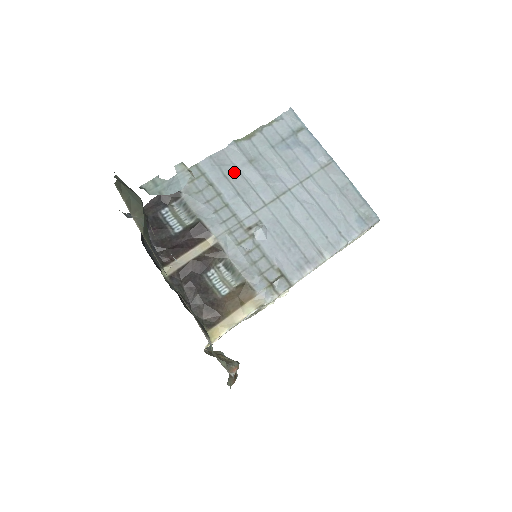
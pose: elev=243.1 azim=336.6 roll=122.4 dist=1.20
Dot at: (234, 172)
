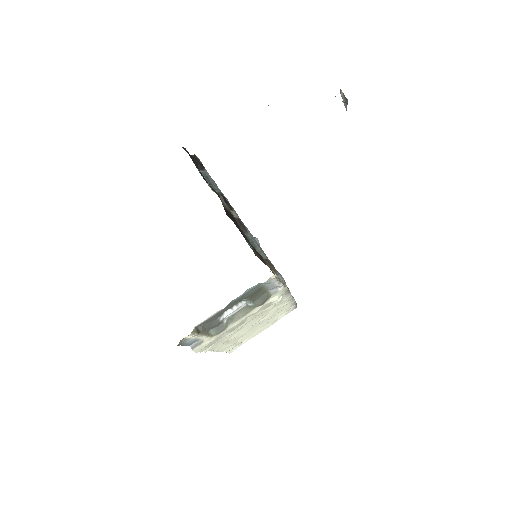
Dot at: occluded
